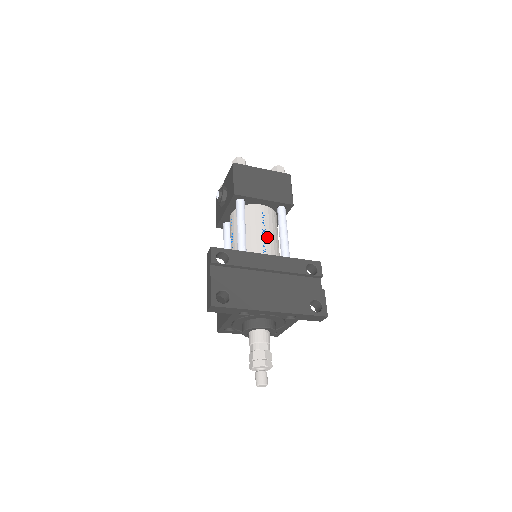
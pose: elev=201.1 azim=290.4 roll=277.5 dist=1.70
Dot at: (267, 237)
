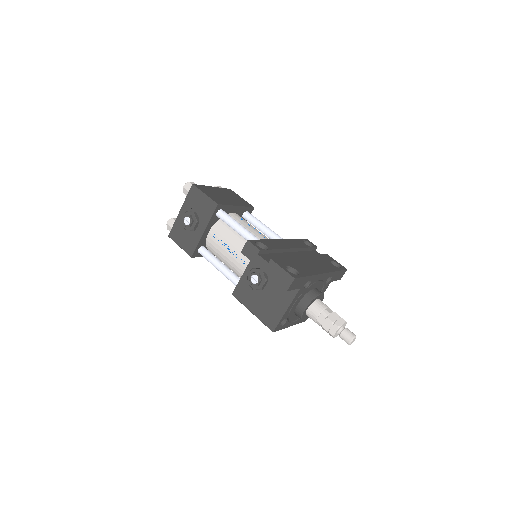
Dot at: (260, 233)
